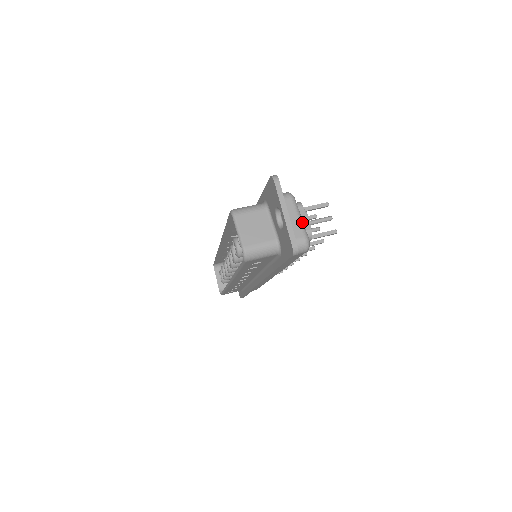
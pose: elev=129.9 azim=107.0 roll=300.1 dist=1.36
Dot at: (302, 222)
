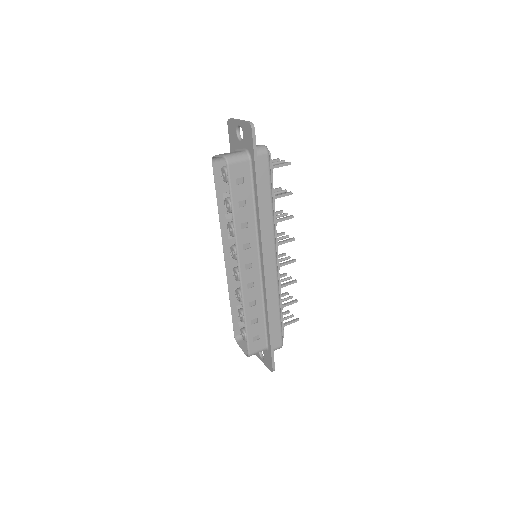
Dot at: occluded
